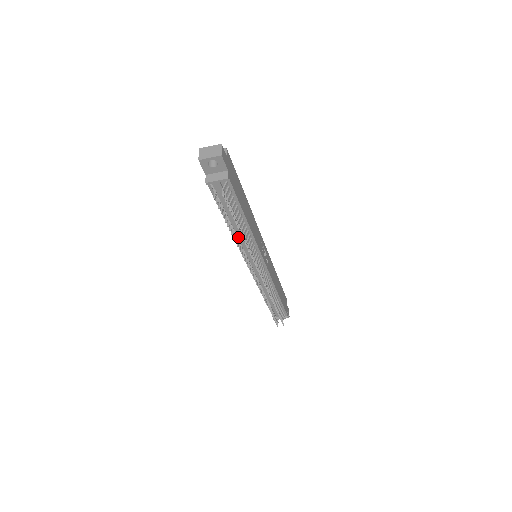
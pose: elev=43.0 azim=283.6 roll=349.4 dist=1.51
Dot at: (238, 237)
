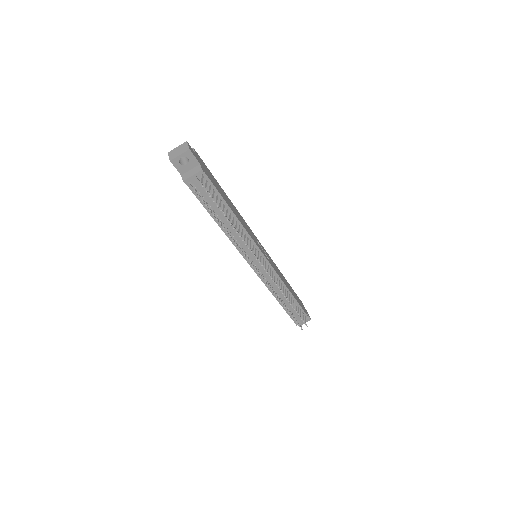
Dot at: occluded
